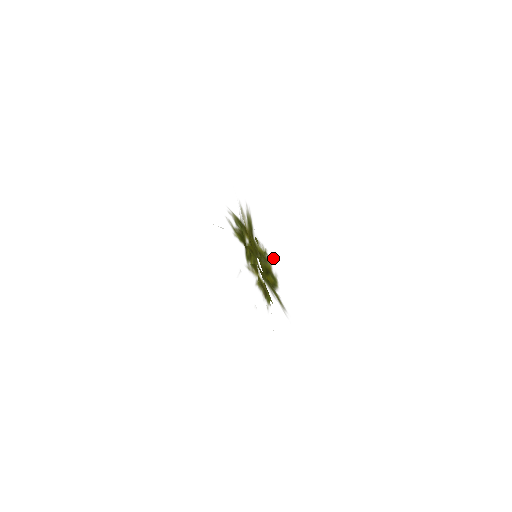
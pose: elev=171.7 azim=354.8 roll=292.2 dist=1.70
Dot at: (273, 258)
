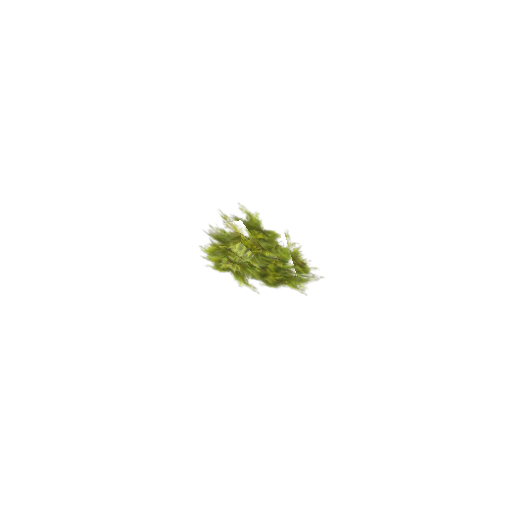
Dot at: occluded
